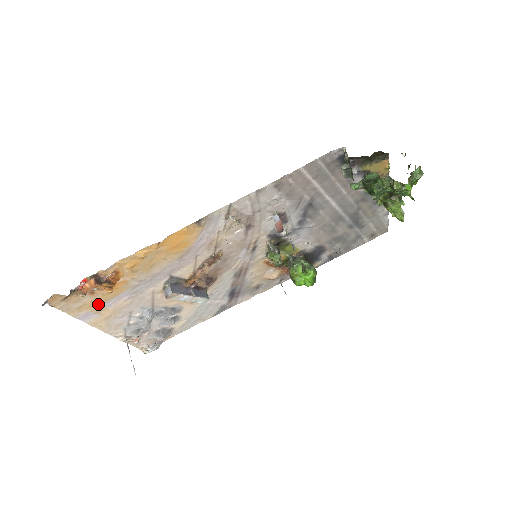
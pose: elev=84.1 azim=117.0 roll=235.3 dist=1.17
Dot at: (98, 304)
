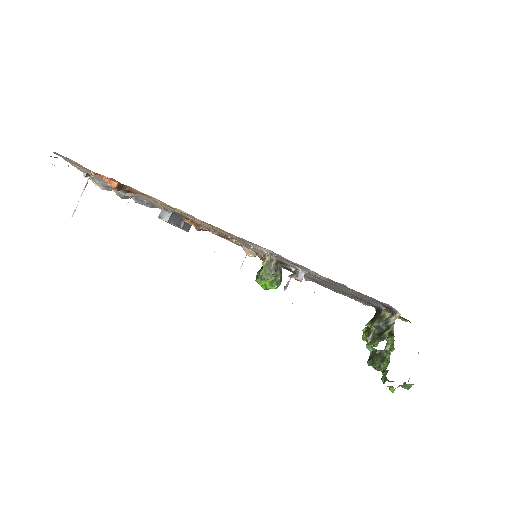
Dot at: occluded
